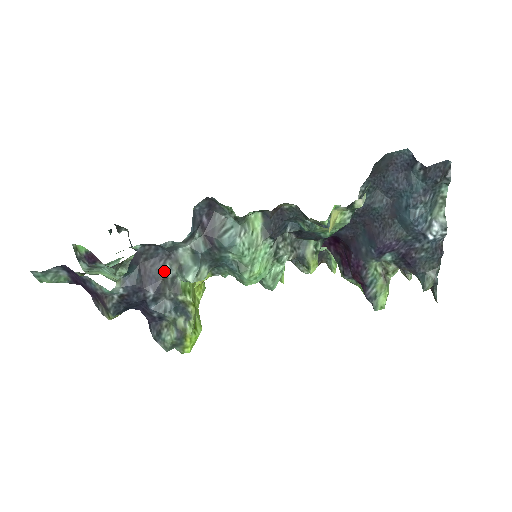
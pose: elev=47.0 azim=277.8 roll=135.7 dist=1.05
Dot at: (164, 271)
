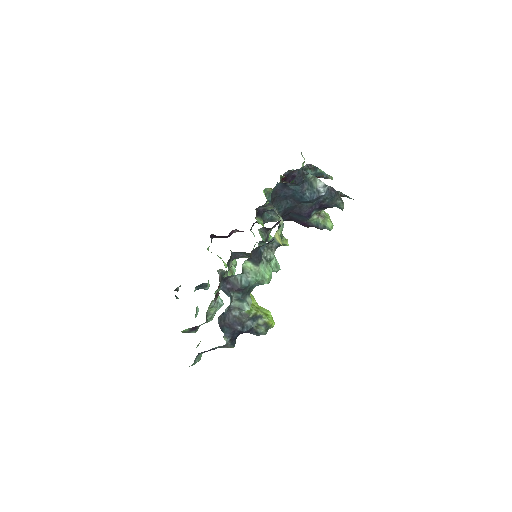
Dot at: (235, 316)
